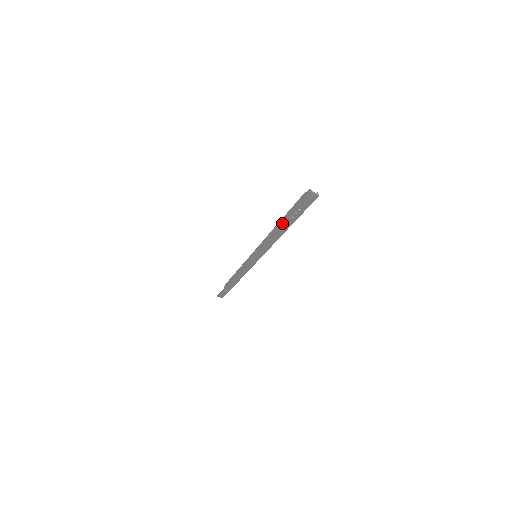
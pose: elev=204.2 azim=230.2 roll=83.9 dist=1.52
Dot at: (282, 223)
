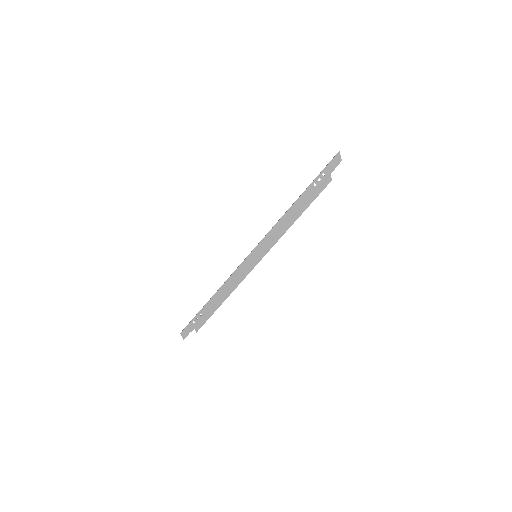
Dot at: (304, 191)
